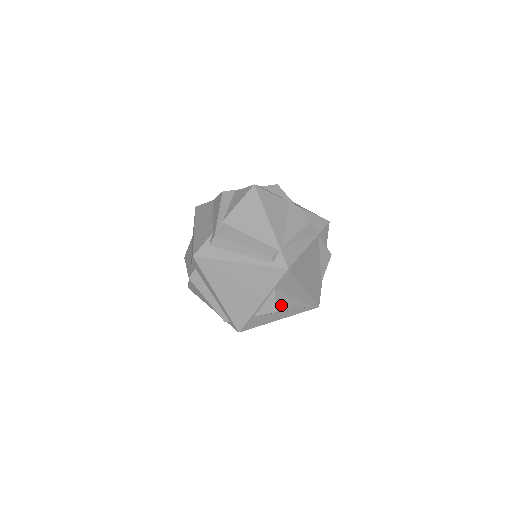
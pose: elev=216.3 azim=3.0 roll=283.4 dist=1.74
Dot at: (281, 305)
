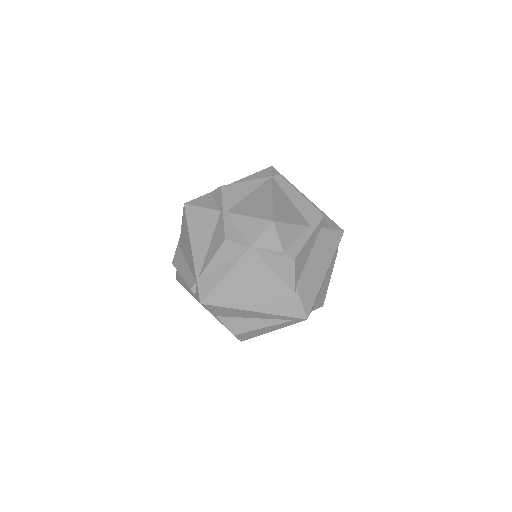
Dot at: (238, 328)
